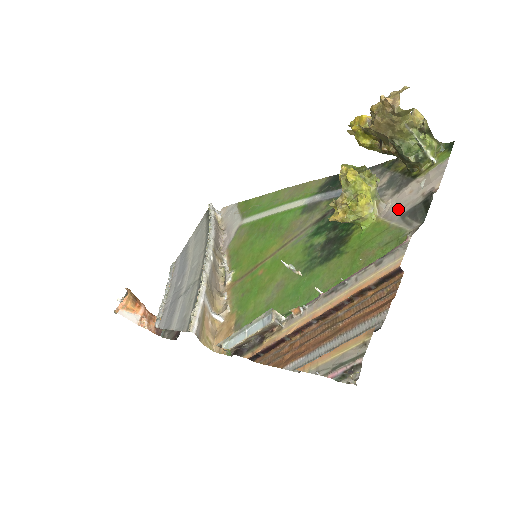
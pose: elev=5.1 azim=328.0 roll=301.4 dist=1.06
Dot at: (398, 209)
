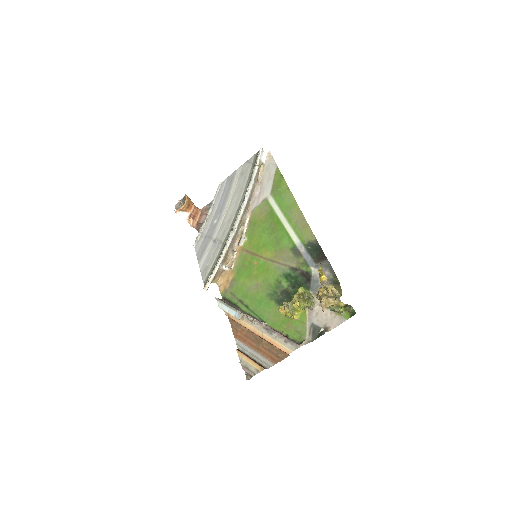
Dot at: (315, 318)
